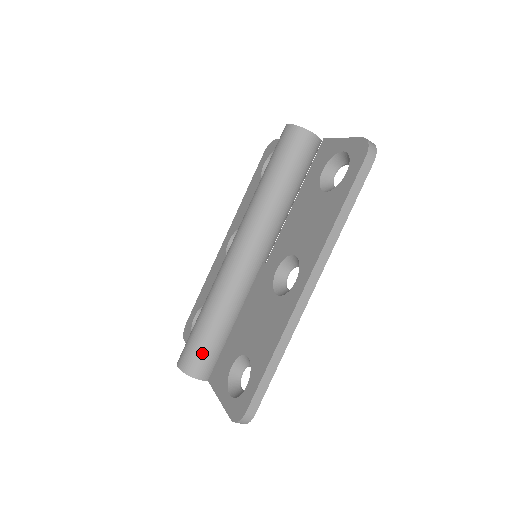
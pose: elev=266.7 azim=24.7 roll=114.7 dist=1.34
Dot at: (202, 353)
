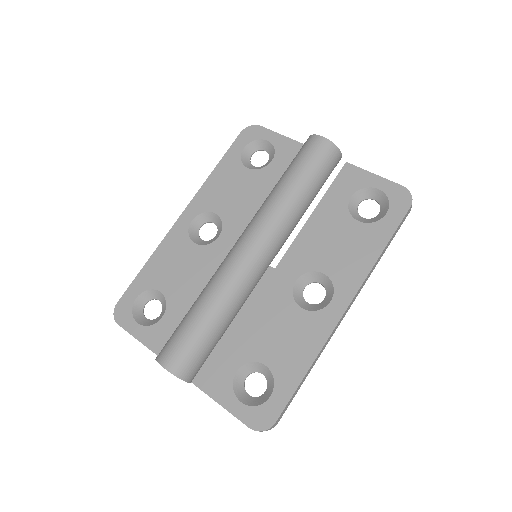
Dot at: (200, 355)
